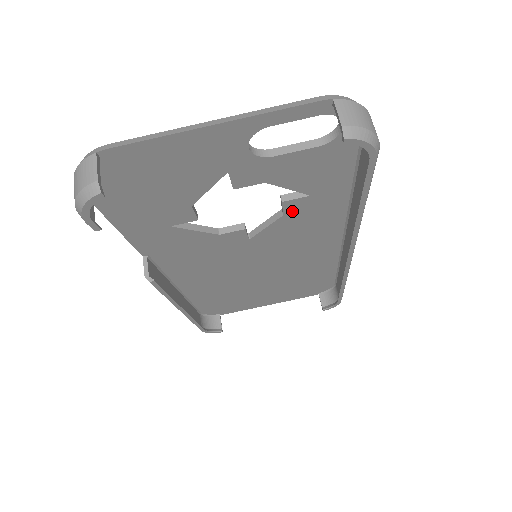
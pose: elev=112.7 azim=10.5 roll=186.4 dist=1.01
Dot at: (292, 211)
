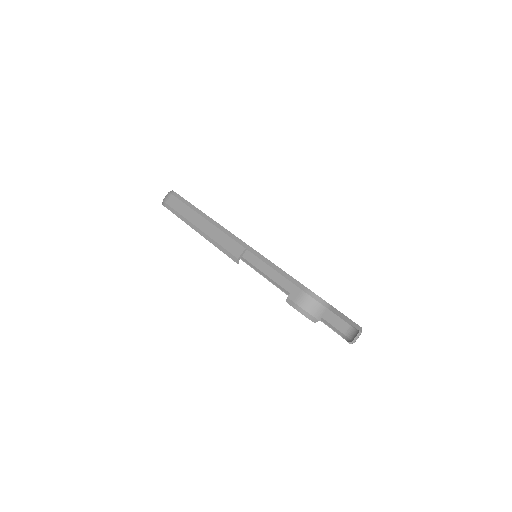
Dot at: occluded
